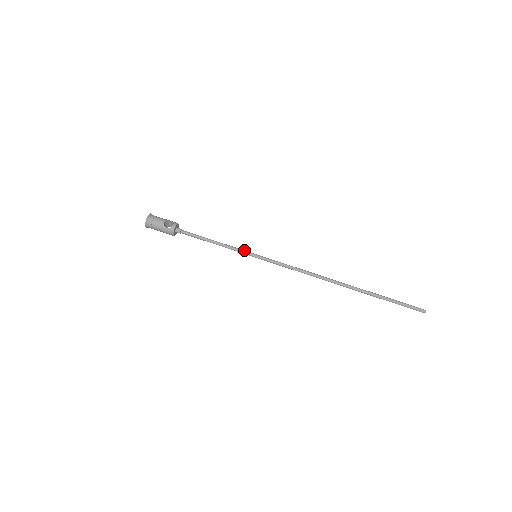
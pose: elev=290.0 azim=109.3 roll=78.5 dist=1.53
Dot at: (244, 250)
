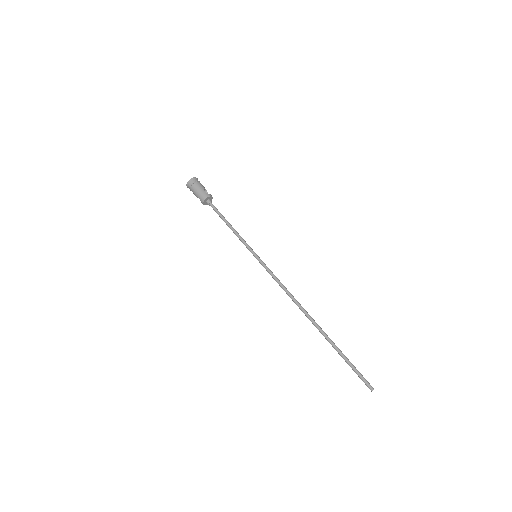
Dot at: occluded
